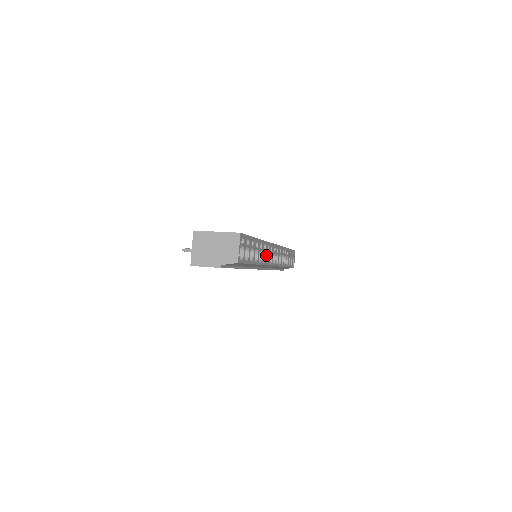
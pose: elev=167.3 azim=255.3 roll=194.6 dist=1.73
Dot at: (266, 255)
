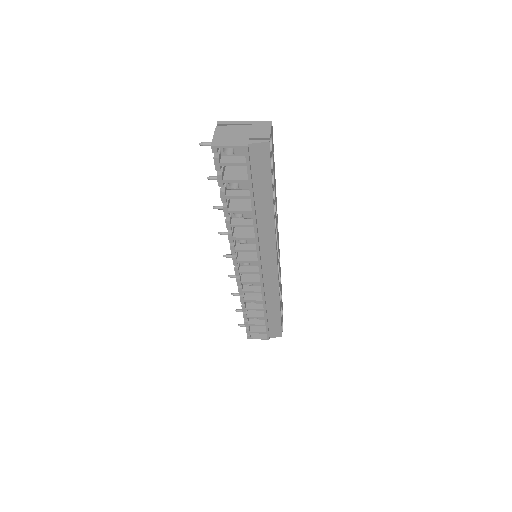
Dot at: (276, 227)
